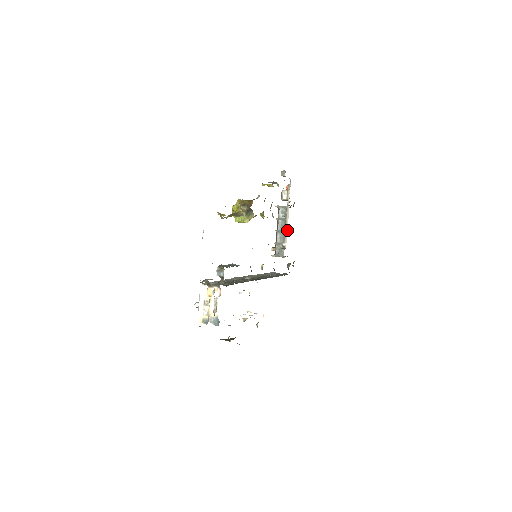
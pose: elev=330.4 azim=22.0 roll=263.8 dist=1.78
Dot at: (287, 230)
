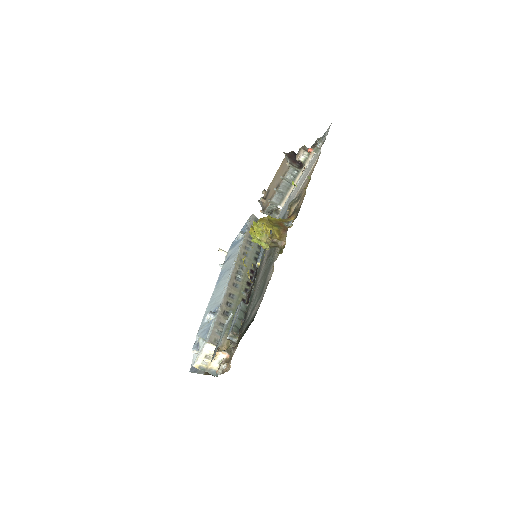
Dot at: (289, 195)
